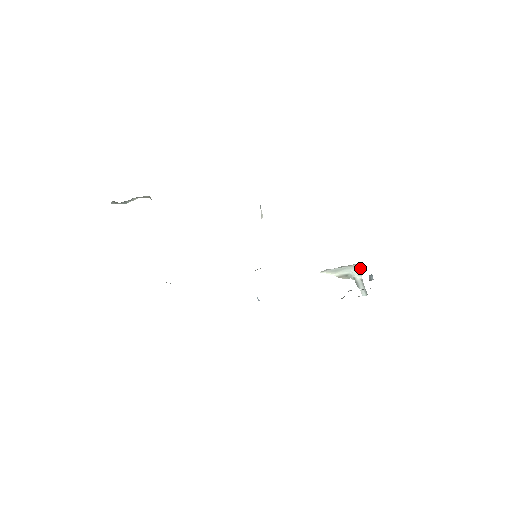
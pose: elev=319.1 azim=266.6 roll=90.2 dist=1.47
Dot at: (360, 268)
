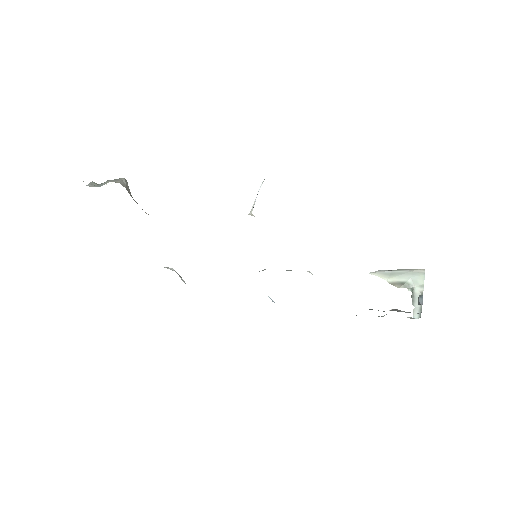
Dot at: (424, 276)
